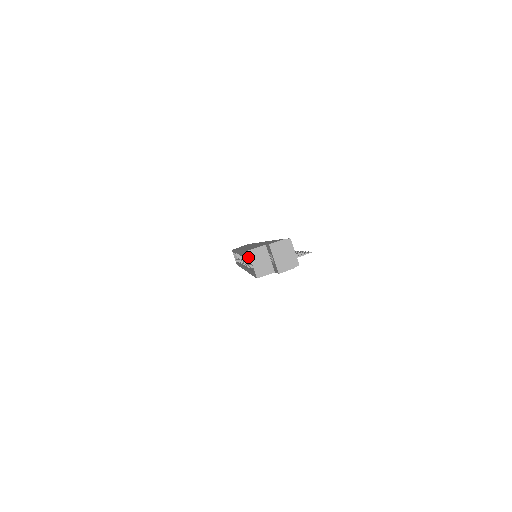
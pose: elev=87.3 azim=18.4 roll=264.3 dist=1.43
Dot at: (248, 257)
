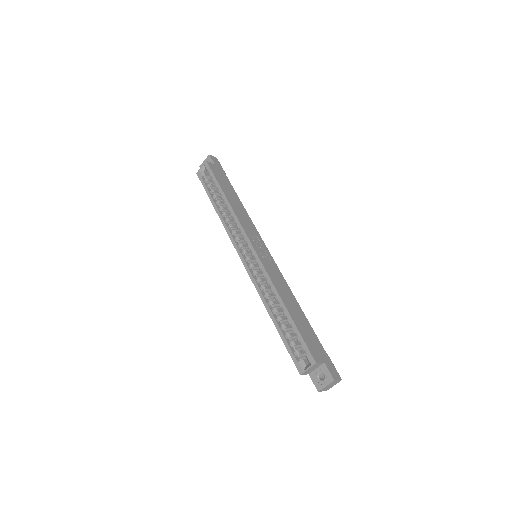
Dot at: (290, 324)
